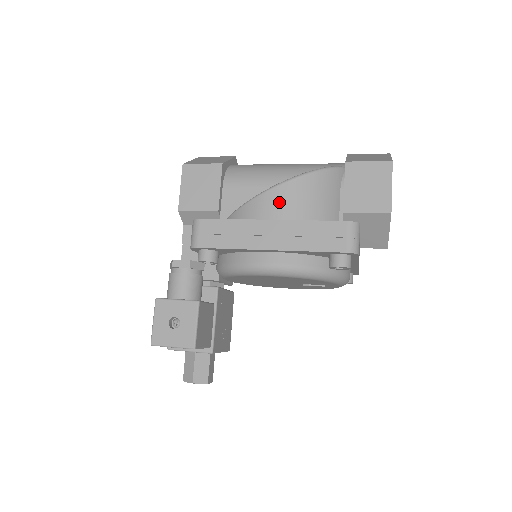
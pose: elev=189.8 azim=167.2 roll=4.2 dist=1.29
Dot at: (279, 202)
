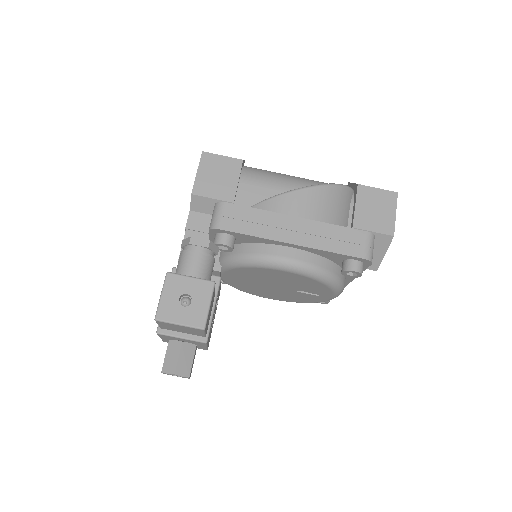
Dot at: (303, 203)
